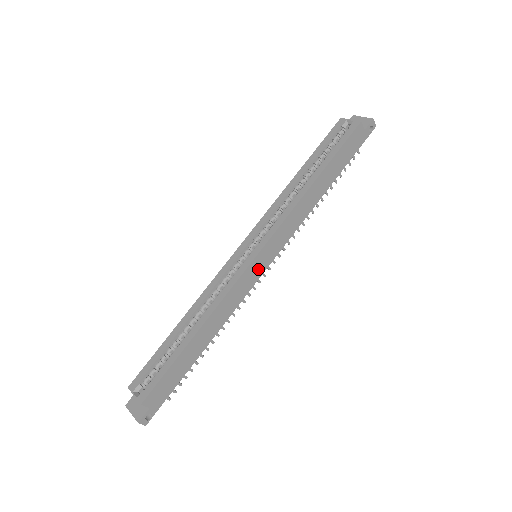
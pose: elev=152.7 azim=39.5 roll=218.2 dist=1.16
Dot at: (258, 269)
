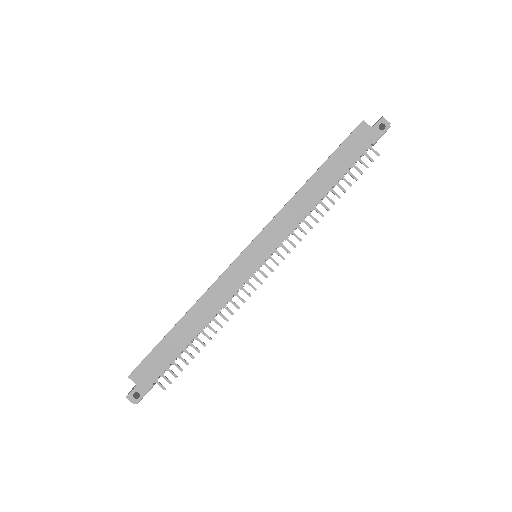
Dot at: (250, 264)
